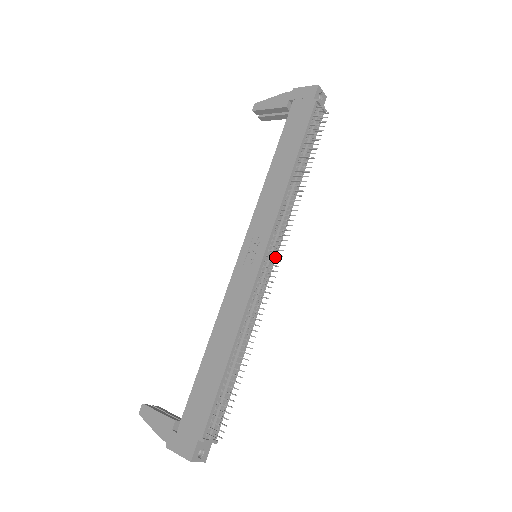
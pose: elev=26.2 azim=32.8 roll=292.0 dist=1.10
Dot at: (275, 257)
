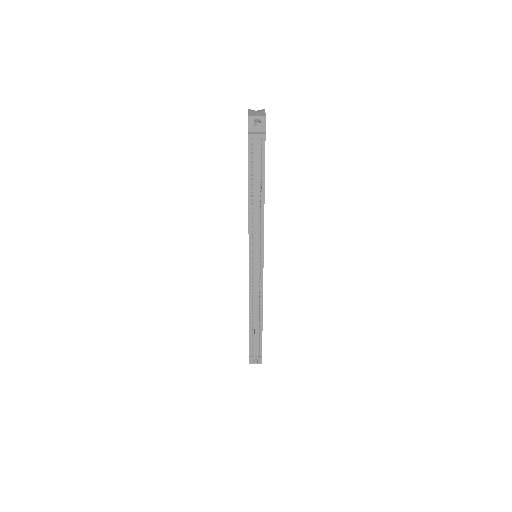
Dot at: (262, 260)
